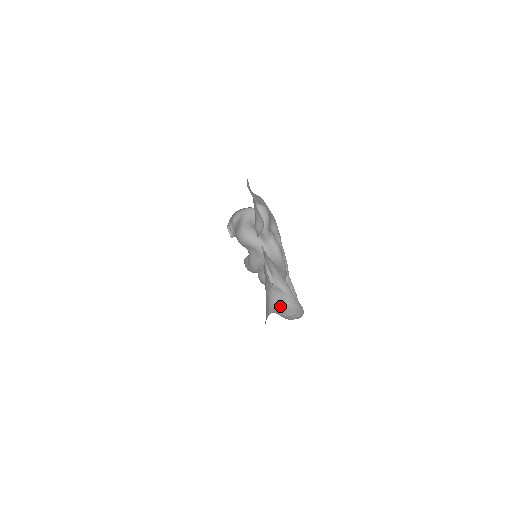
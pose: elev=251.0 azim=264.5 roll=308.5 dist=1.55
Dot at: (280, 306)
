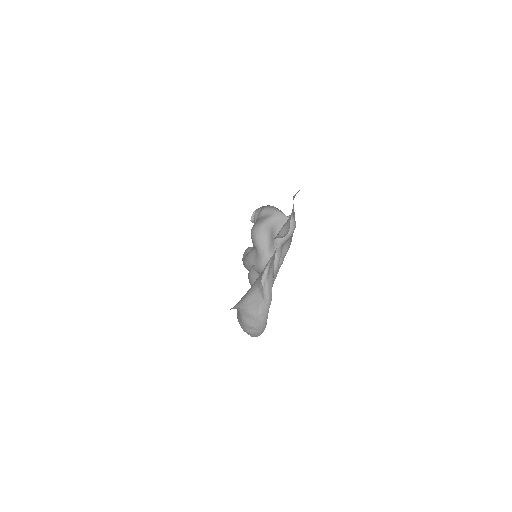
Dot at: (252, 308)
